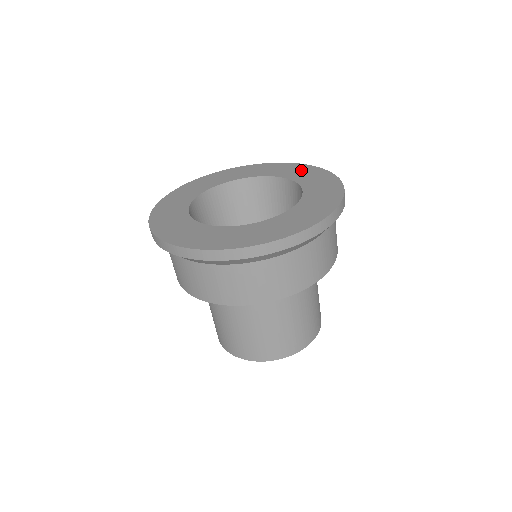
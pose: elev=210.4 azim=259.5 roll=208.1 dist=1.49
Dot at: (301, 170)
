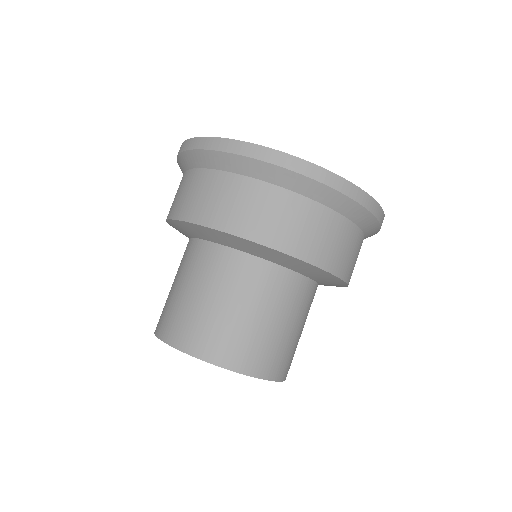
Dot at: occluded
